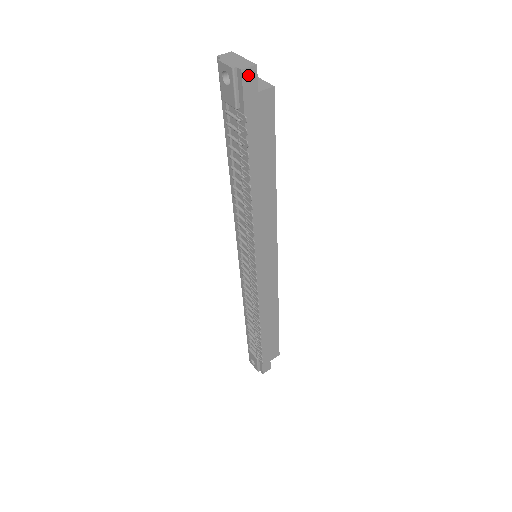
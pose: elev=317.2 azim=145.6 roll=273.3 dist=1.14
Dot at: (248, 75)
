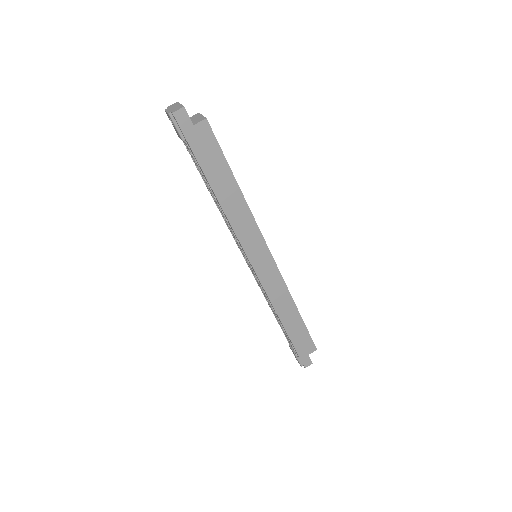
Dot at: (180, 115)
